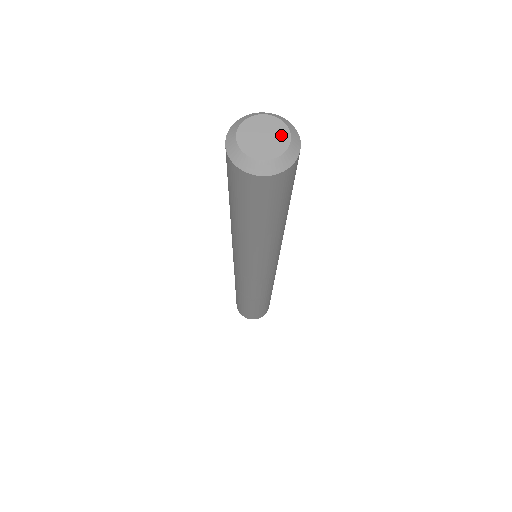
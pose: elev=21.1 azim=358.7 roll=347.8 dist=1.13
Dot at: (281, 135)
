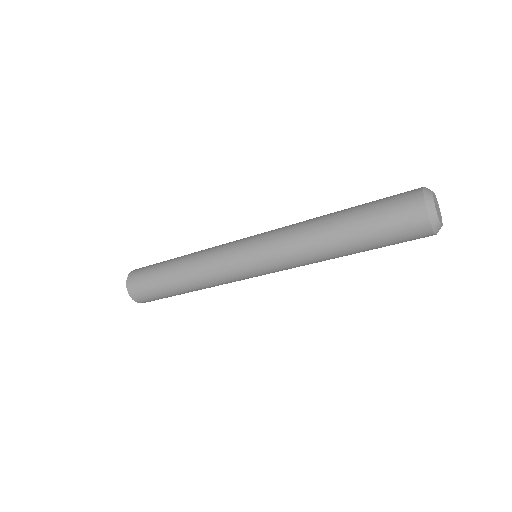
Dot at: (441, 218)
